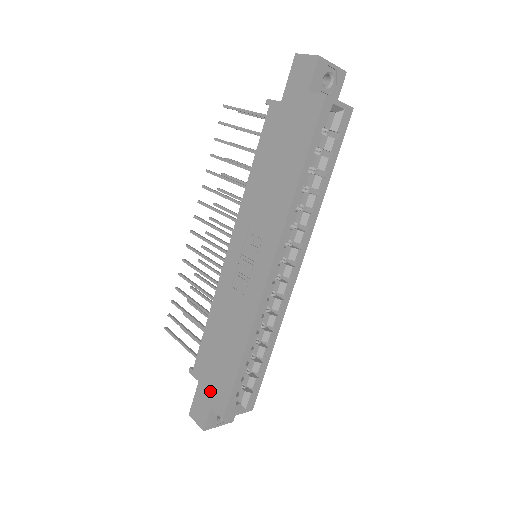
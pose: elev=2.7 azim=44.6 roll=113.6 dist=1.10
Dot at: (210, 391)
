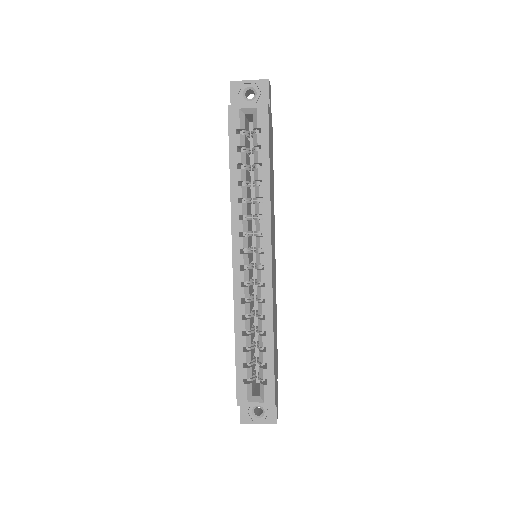
Dot at: occluded
